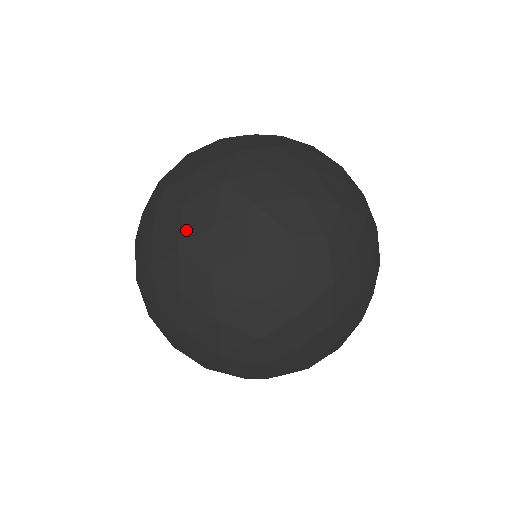
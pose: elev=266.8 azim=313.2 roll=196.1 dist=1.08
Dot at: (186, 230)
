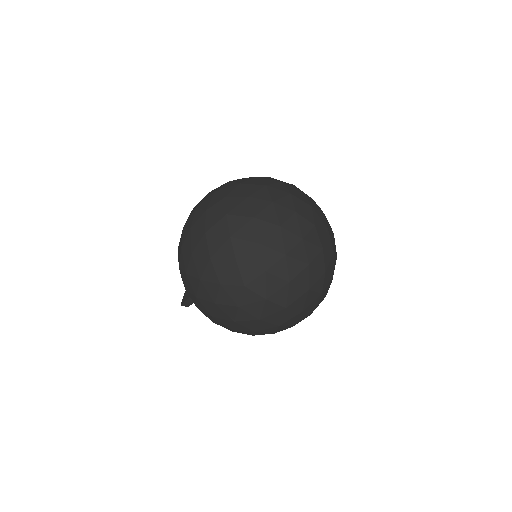
Dot at: (262, 232)
